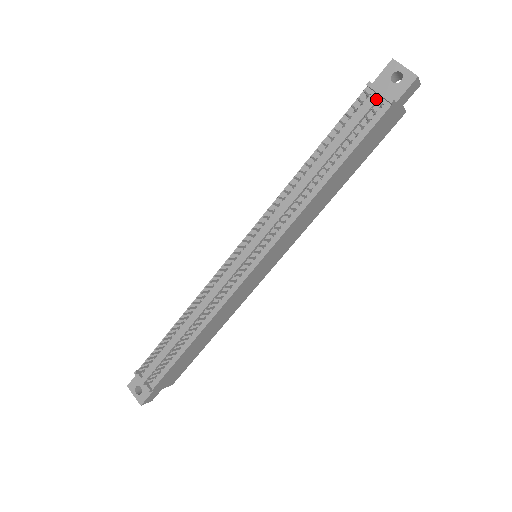
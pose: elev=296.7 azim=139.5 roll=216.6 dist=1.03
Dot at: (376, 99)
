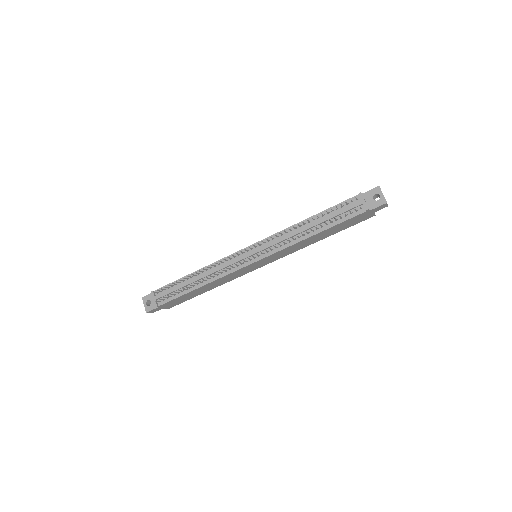
Dot at: (360, 204)
